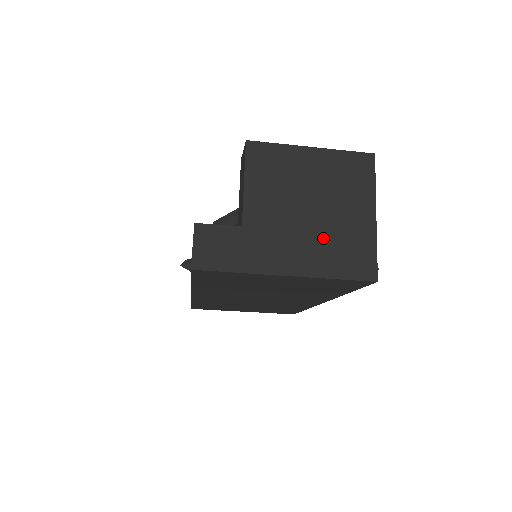
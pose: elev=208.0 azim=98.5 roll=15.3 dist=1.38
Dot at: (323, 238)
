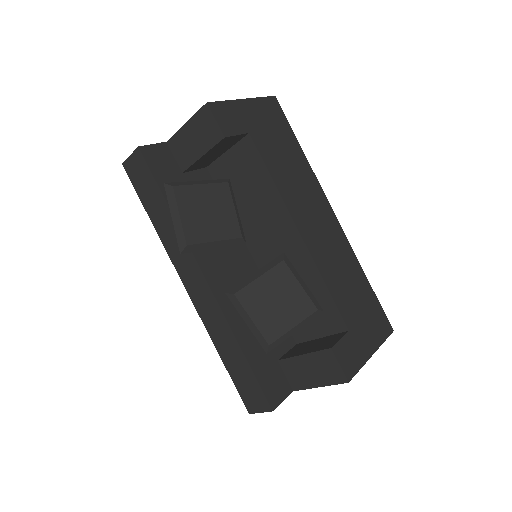
Dot at: occluded
